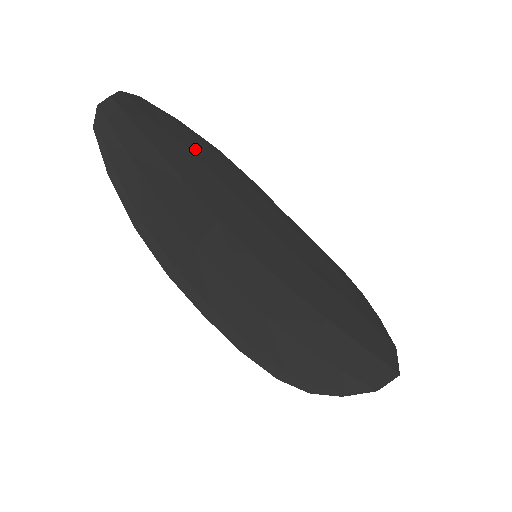
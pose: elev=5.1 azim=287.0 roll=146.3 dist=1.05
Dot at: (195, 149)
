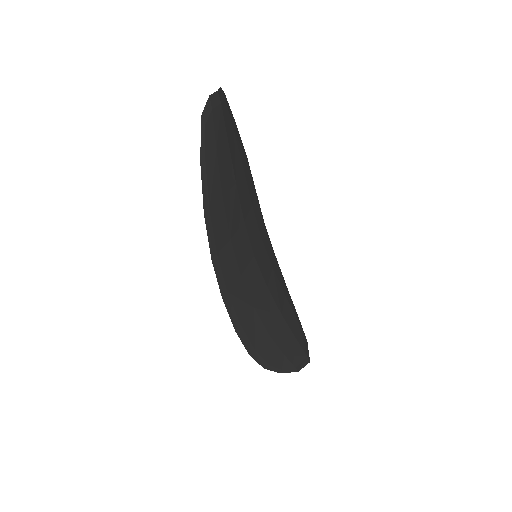
Dot at: (242, 154)
